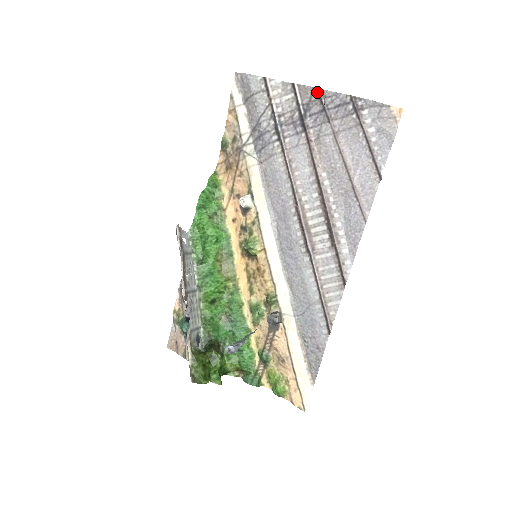
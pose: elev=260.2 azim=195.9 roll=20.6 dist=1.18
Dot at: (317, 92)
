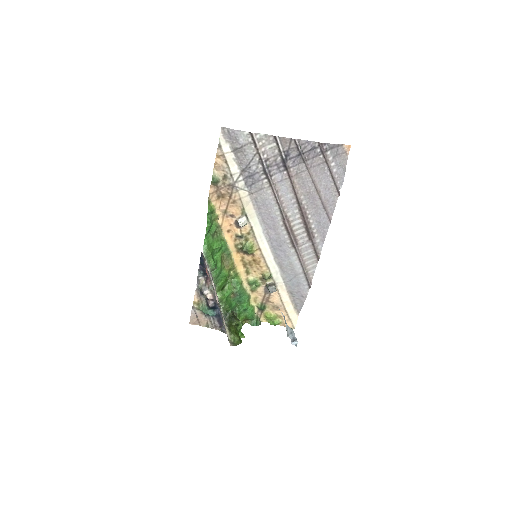
Dot at: (294, 142)
